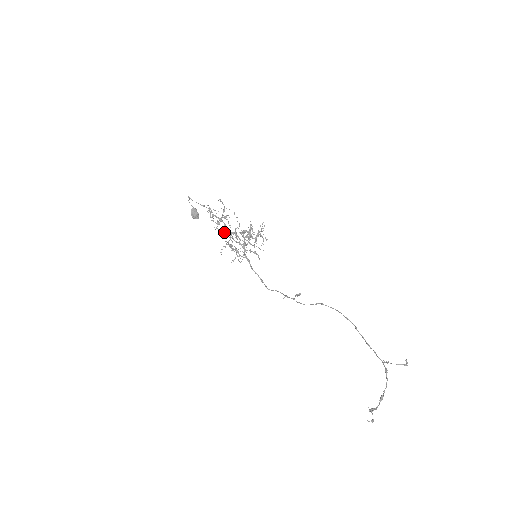
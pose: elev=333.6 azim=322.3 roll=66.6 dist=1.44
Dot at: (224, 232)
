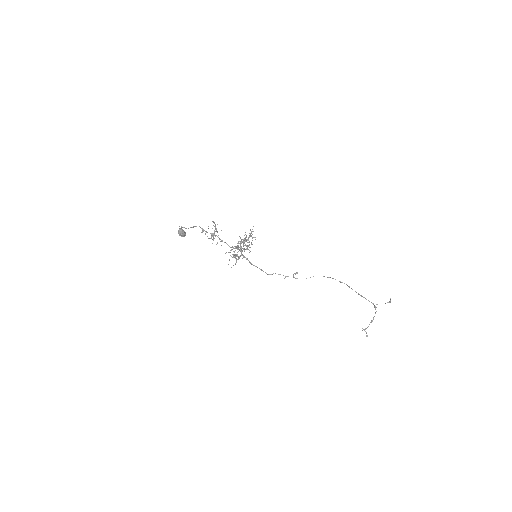
Dot at: (230, 250)
